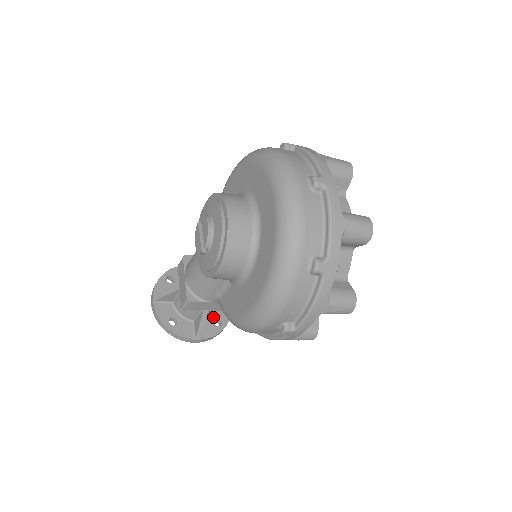
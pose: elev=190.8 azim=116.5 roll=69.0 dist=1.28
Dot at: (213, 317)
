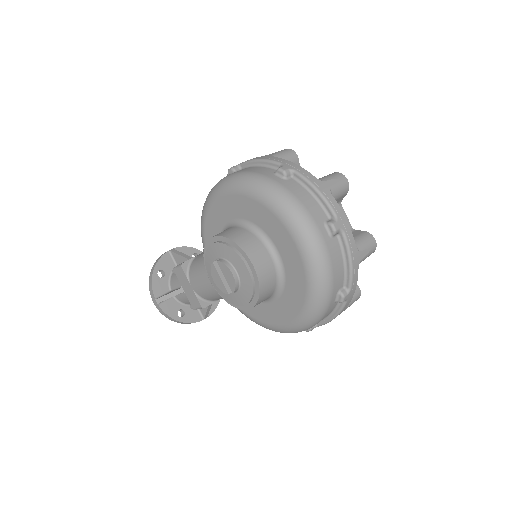
Dot at: occluded
